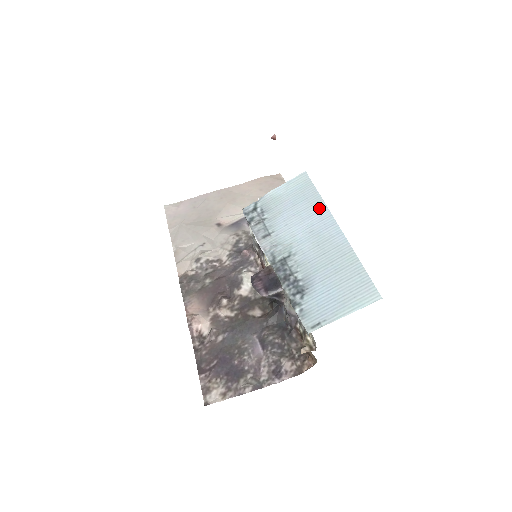
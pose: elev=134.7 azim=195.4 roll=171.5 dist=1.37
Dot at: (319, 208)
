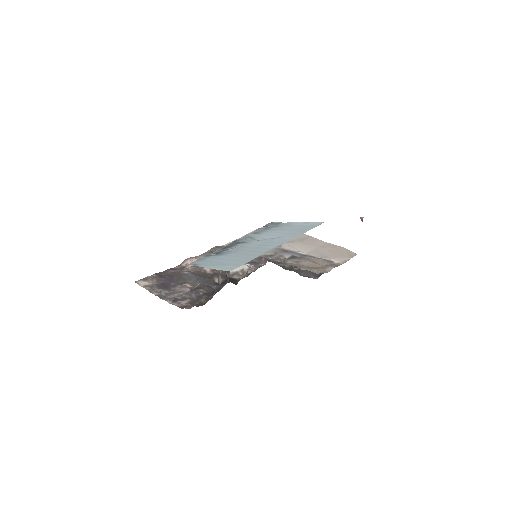
Dot at: (293, 235)
